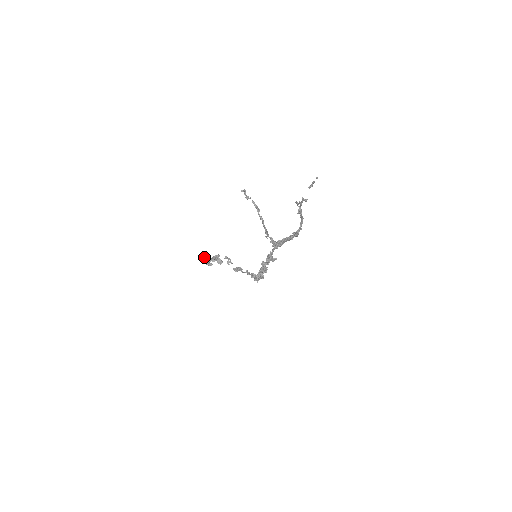
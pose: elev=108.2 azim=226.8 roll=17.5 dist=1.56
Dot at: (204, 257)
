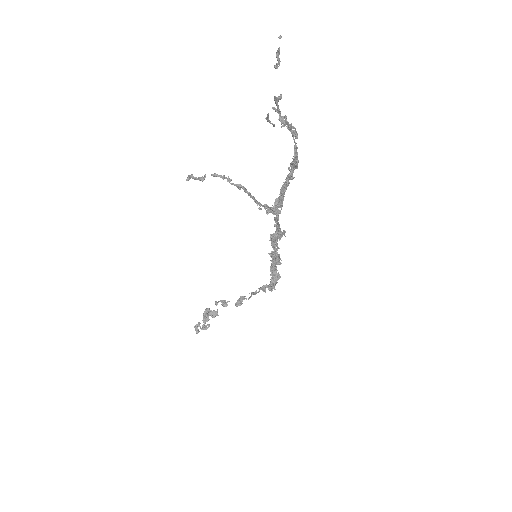
Dot at: (194, 326)
